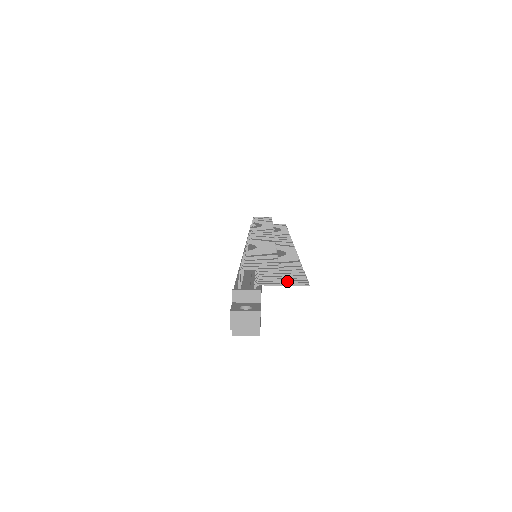
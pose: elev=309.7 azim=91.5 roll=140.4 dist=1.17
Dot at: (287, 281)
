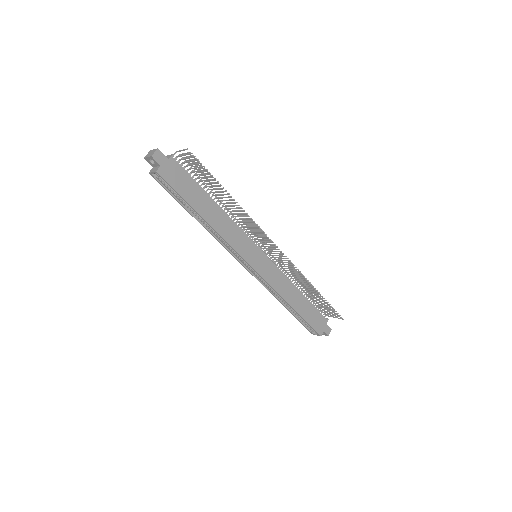
Dot at: (191, 161)
